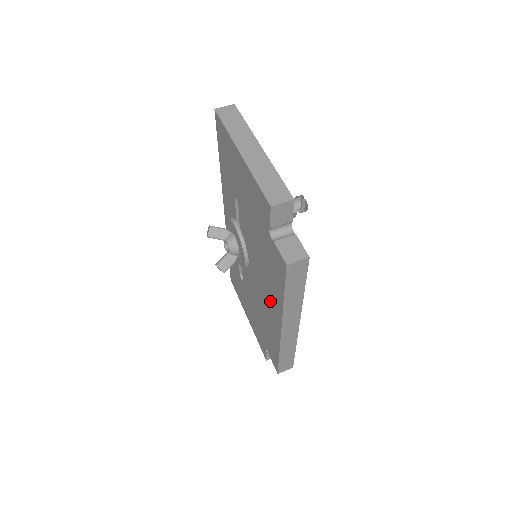
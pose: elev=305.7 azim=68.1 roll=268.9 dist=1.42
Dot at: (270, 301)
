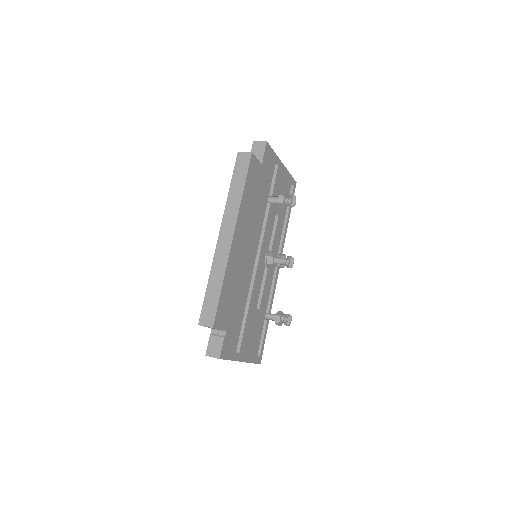
Dot at: occluded
